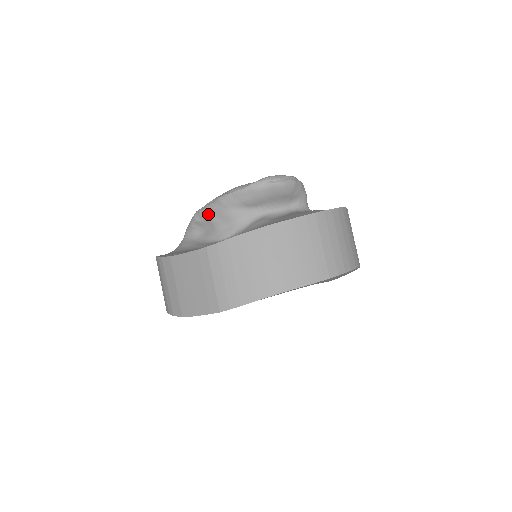
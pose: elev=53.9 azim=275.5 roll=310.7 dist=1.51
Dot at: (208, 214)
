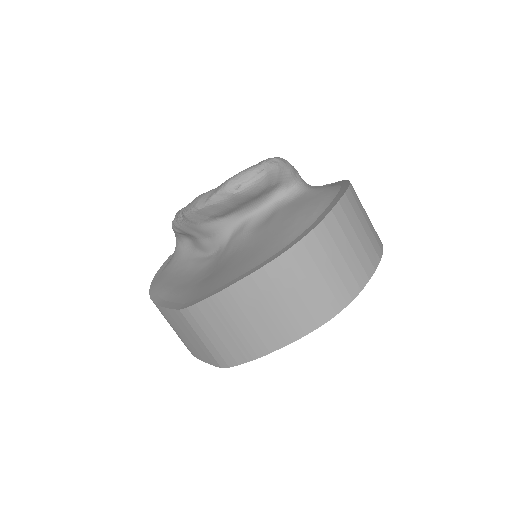
Dot at: (183, 228)
